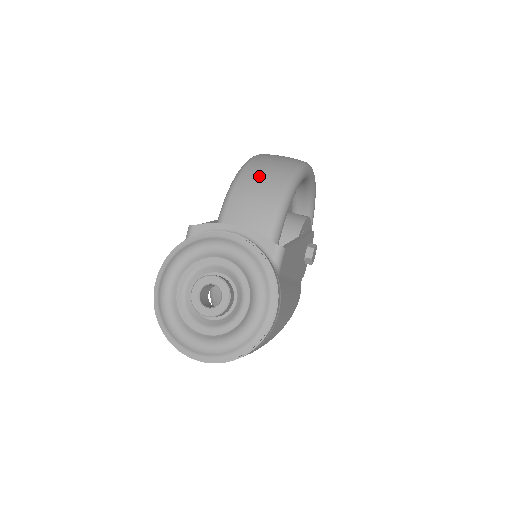
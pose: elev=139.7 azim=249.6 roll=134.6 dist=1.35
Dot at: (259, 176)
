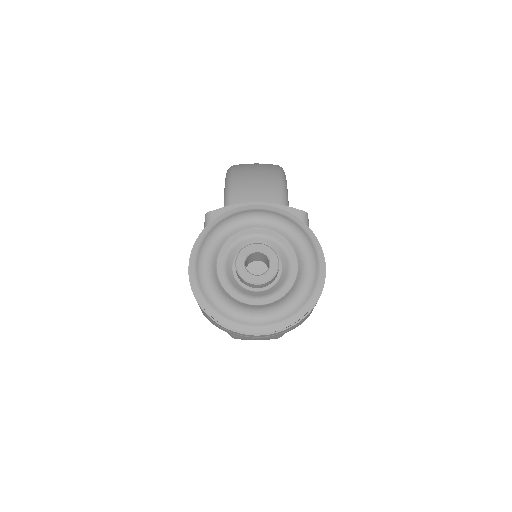
Dot at: (251, 172)
